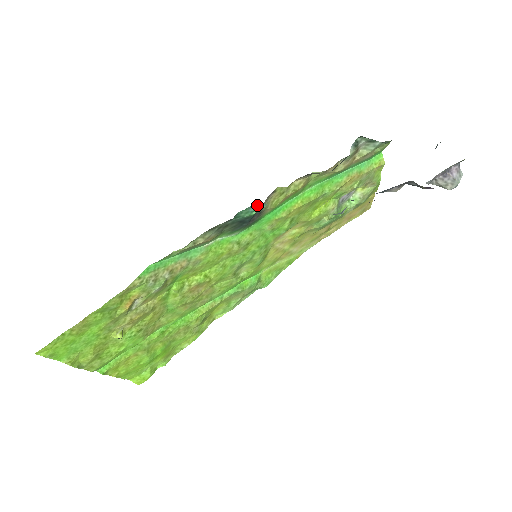
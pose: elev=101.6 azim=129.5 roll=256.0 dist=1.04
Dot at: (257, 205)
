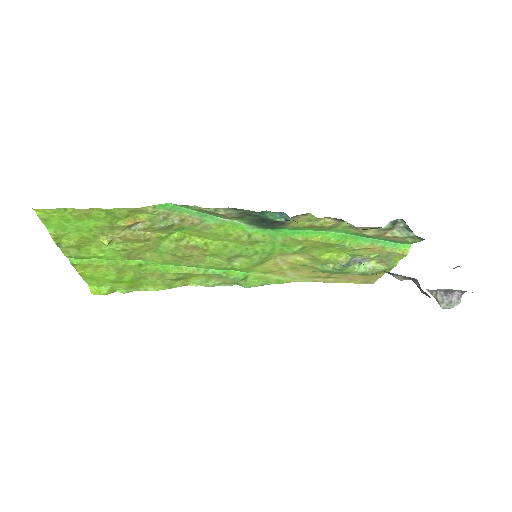
Dot at: (284, 215)
